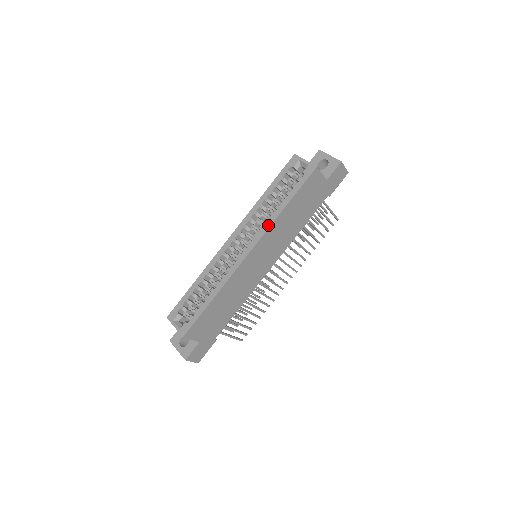
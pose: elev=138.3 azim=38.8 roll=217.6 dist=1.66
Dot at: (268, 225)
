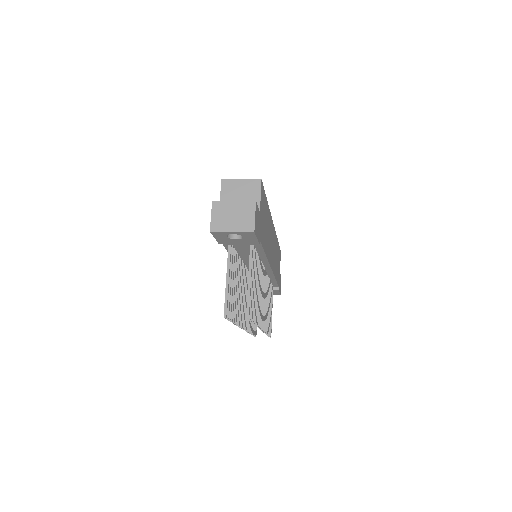
Dot at: occluded
